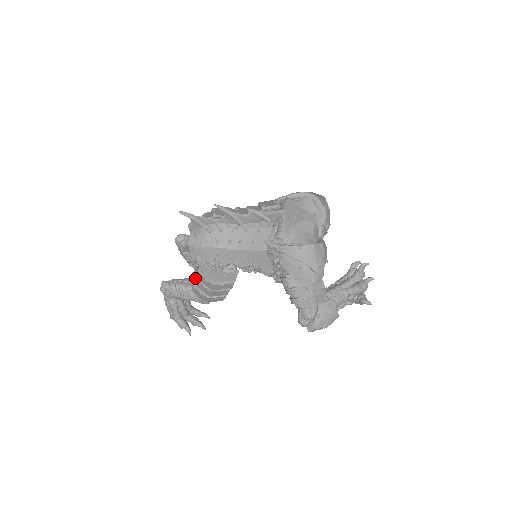
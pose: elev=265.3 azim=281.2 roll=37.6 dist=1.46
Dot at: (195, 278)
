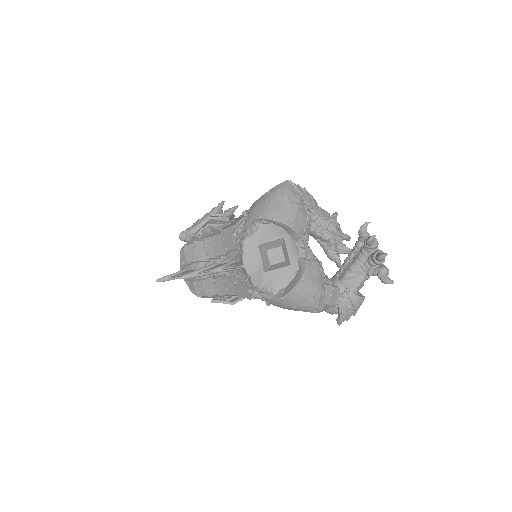
Dot at: occluded
